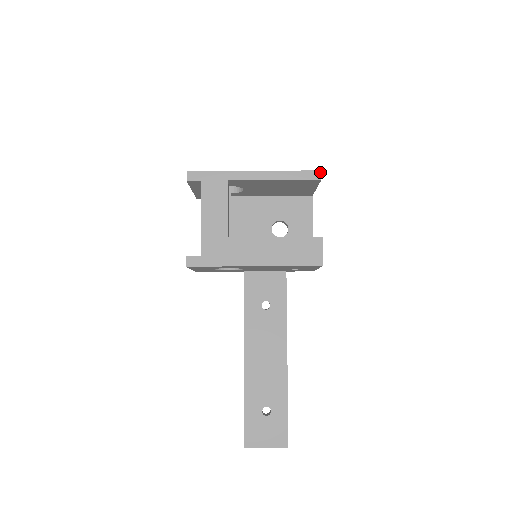
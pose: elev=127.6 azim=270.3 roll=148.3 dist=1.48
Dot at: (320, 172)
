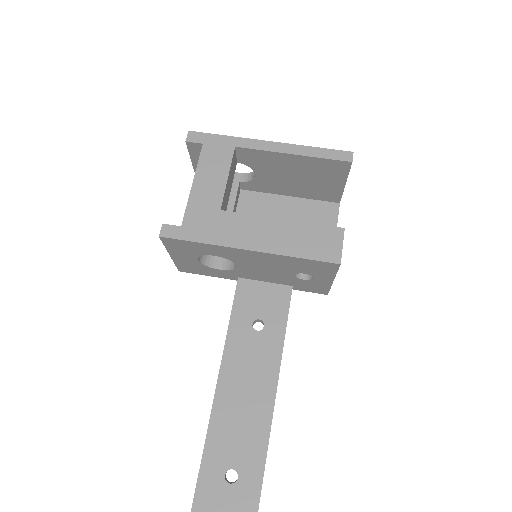
Dot at: (352, 153)
